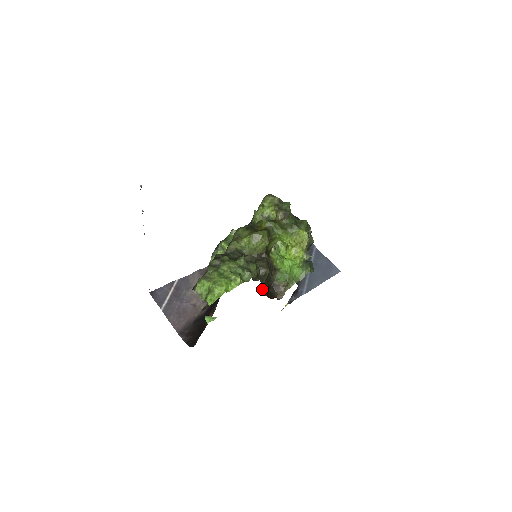
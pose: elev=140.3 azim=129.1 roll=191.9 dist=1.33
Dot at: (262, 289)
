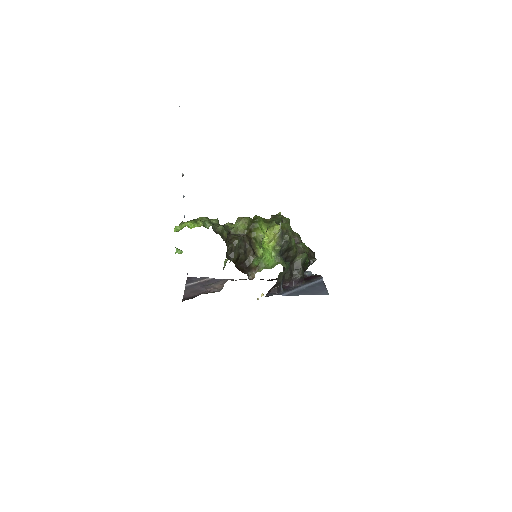
Dot at: (230, 255)
